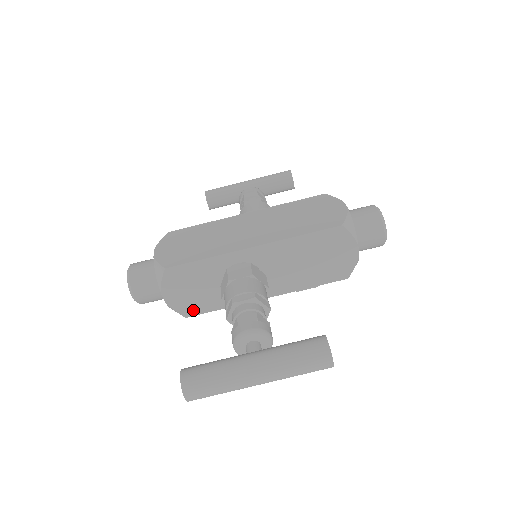
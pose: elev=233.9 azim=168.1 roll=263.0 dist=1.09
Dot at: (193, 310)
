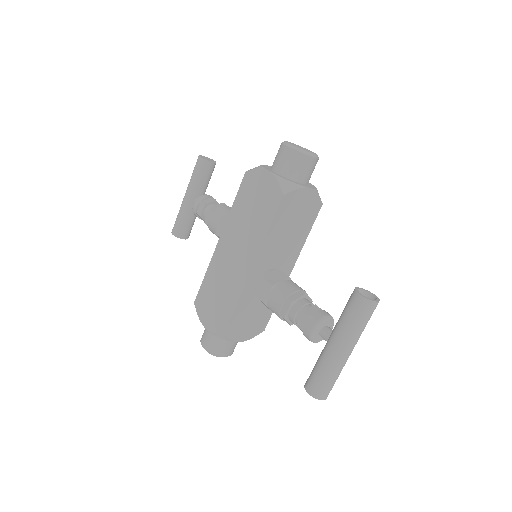
Dot at: (263, 324)
